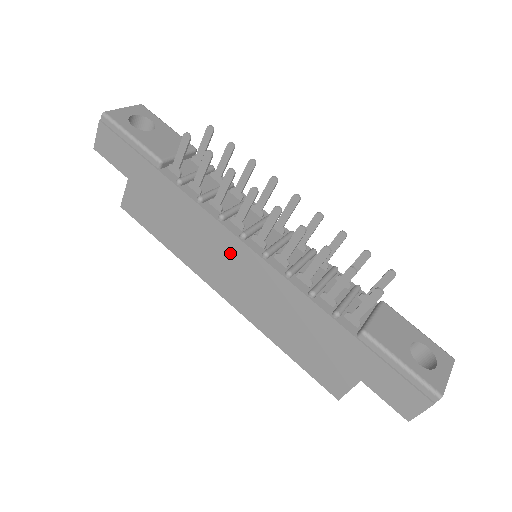
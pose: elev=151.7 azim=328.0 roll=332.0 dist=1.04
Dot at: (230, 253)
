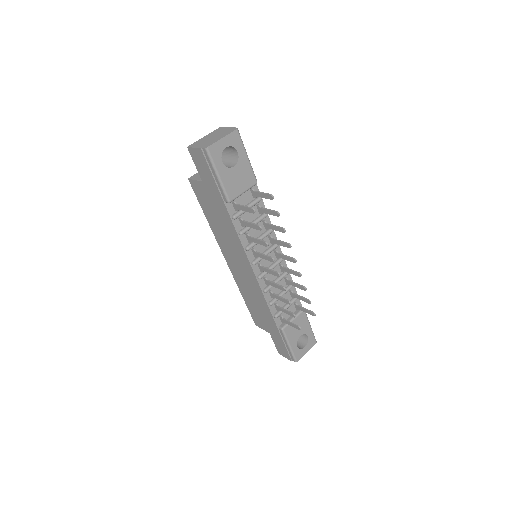
Dot at: (242, 260)
